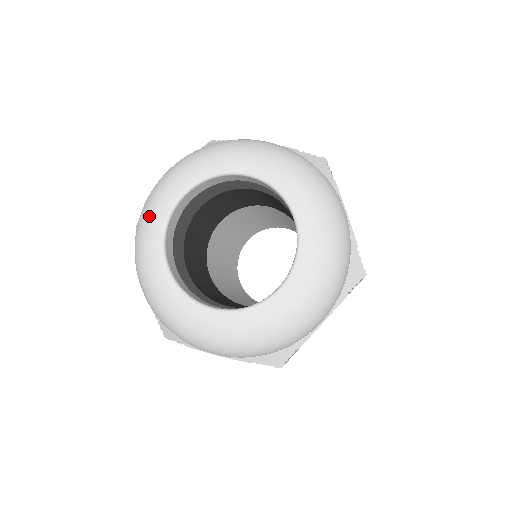
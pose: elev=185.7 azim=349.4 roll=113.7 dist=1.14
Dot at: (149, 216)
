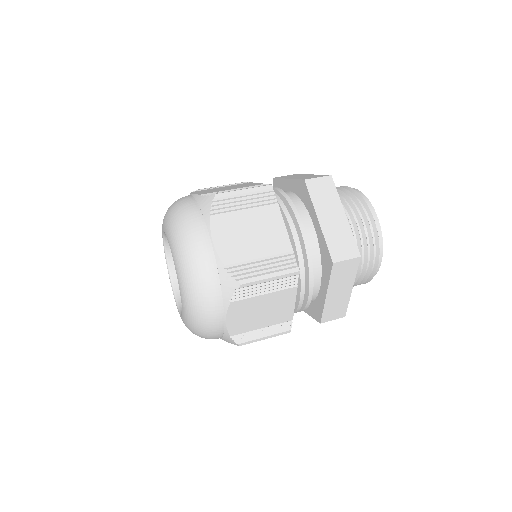
Dot at: occluded
